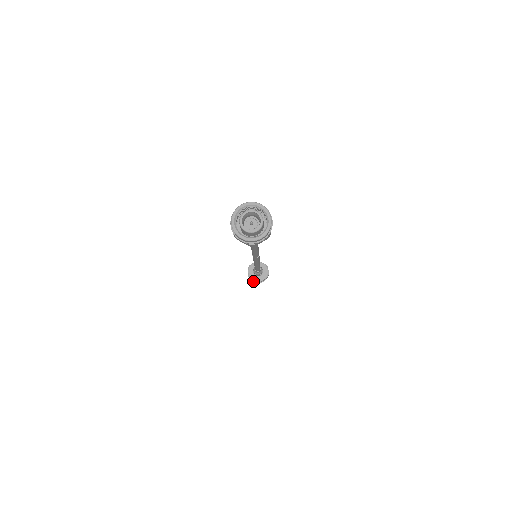
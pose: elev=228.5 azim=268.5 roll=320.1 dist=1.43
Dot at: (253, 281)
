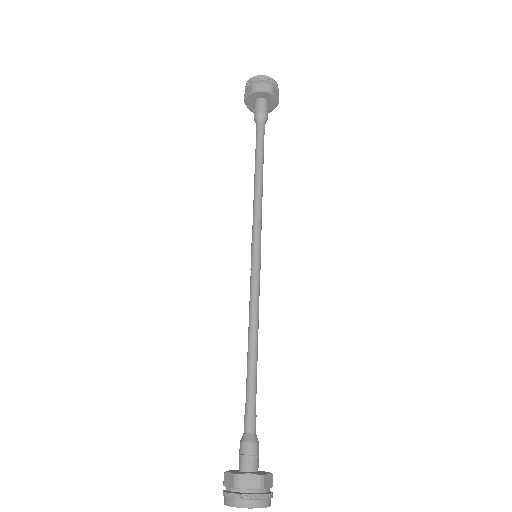
Dot at: occluded
